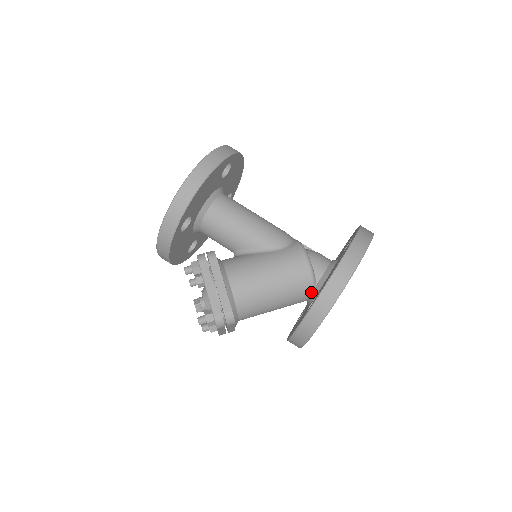
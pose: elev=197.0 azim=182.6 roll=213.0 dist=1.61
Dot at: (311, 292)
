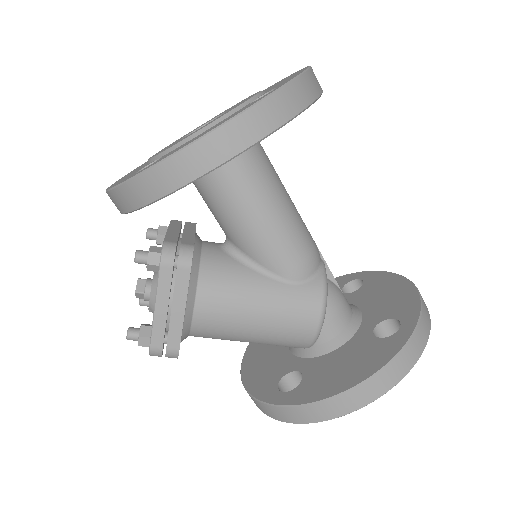
Dot at: (301, 347)
